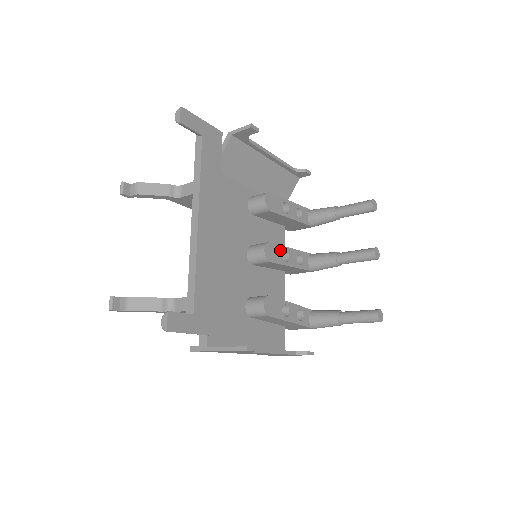
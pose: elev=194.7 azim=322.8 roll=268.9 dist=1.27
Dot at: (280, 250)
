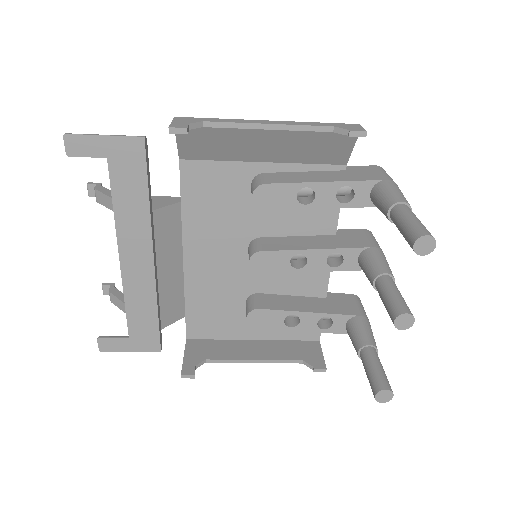
Dot at: (286, 256)
